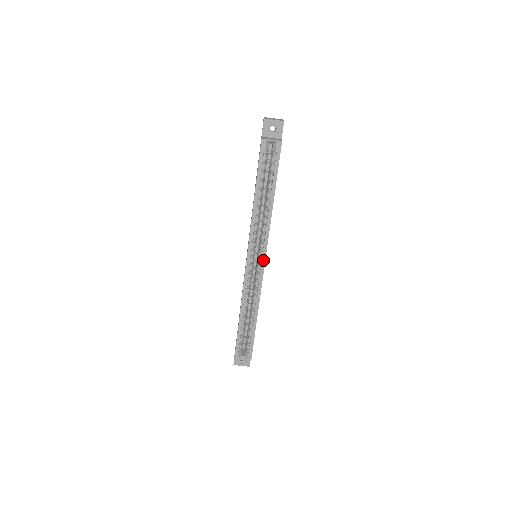
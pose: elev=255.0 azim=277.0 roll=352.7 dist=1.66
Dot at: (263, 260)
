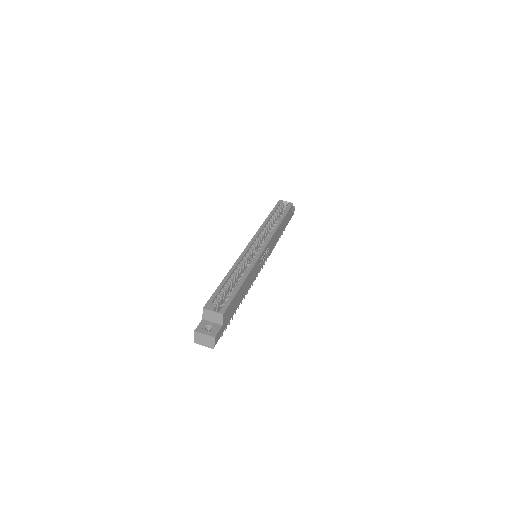
Dot at: (264, 246)
